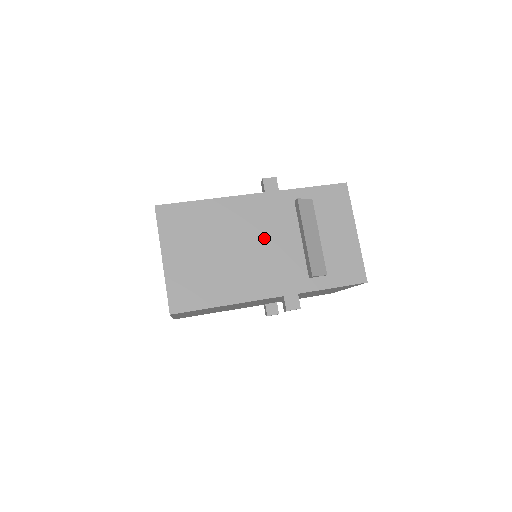
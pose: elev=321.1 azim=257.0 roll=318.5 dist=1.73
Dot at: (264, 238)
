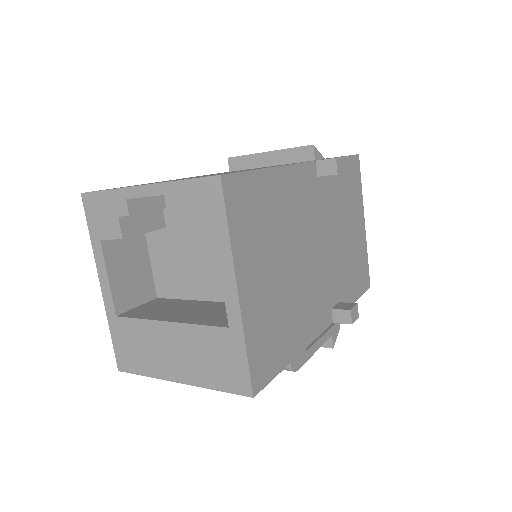
Dot at: occluded
